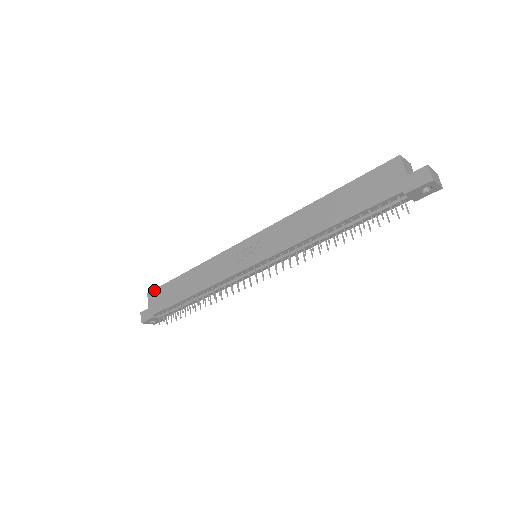
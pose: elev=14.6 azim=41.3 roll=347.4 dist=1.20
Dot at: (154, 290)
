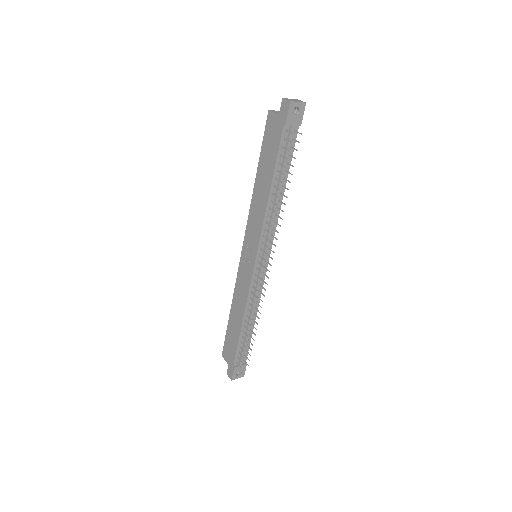
Dot at: (223, 348)
